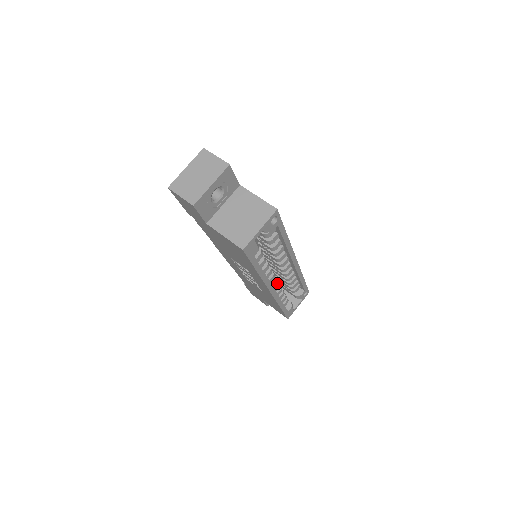
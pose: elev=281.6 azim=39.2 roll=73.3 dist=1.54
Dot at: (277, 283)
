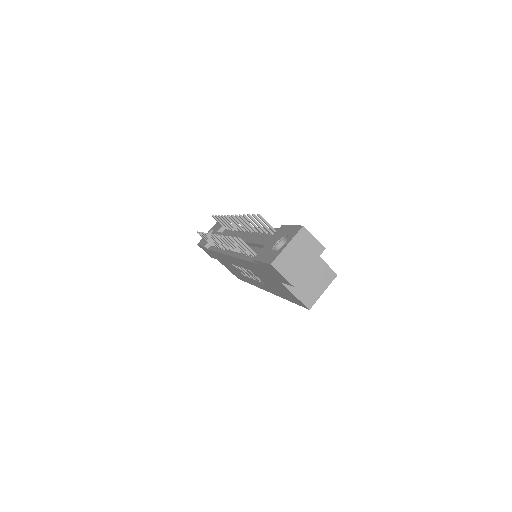
Dot at: occluded
